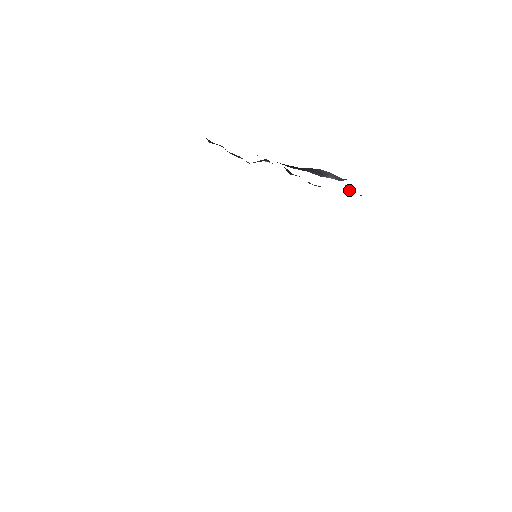
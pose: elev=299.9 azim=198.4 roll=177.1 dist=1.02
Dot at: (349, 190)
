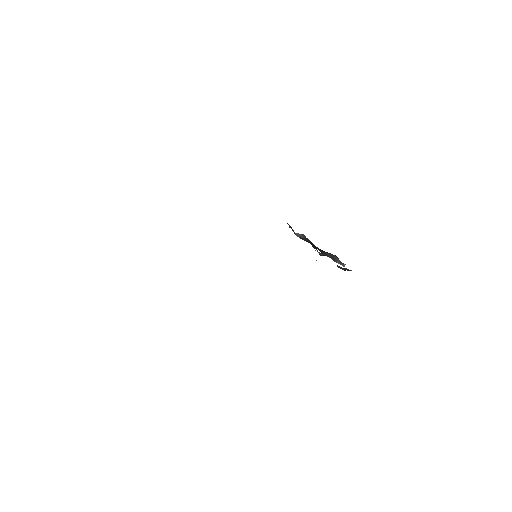
Dot at: occluded
